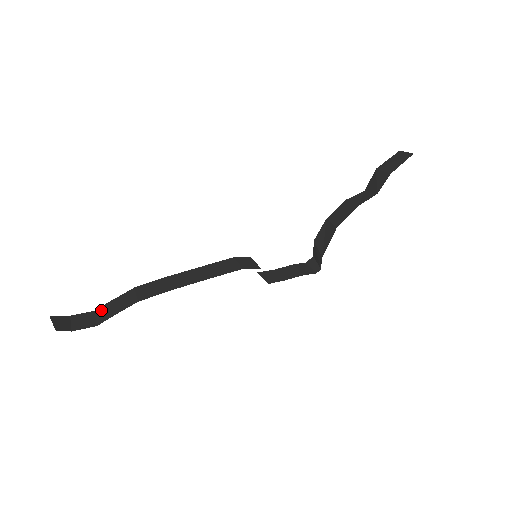
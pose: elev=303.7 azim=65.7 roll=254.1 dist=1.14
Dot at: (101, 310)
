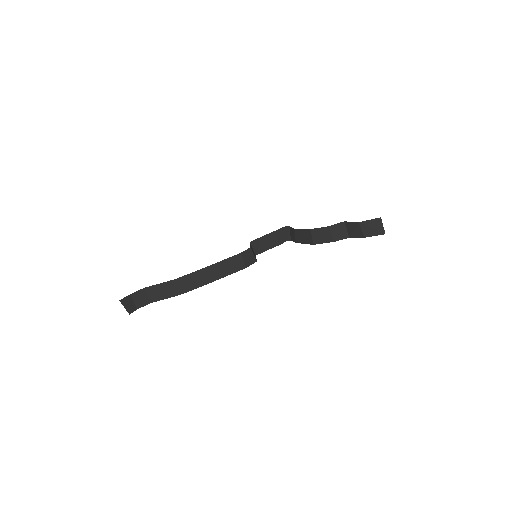
Dot at: (151, 290)
